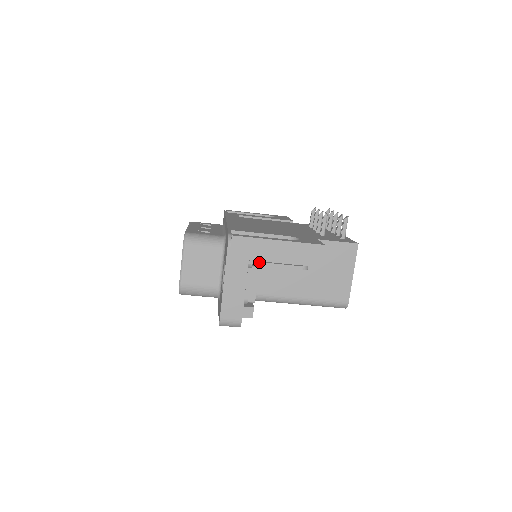
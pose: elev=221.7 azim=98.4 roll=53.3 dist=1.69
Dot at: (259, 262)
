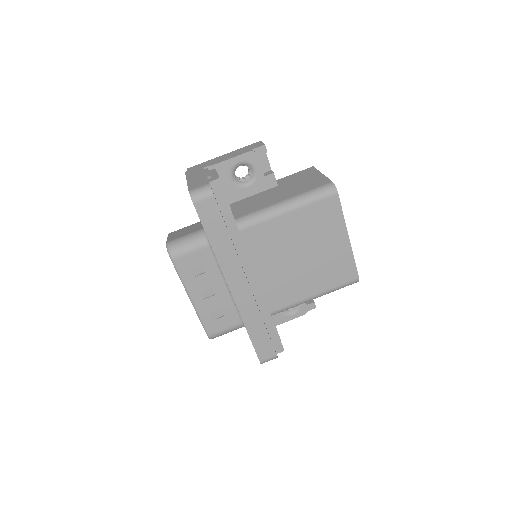
Dot at: (212, 164)
